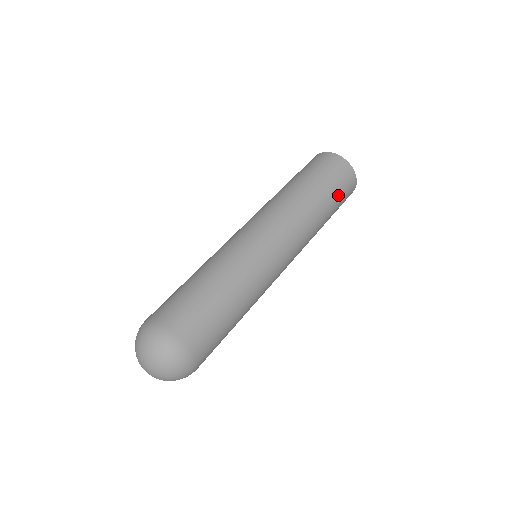
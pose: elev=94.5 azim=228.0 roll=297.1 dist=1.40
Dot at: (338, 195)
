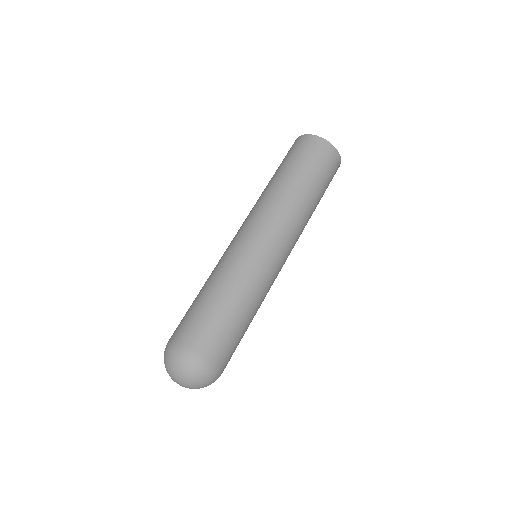
Dot at: (316, 170)
